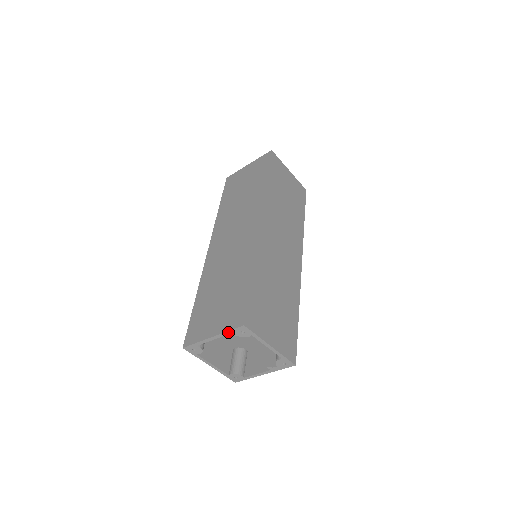
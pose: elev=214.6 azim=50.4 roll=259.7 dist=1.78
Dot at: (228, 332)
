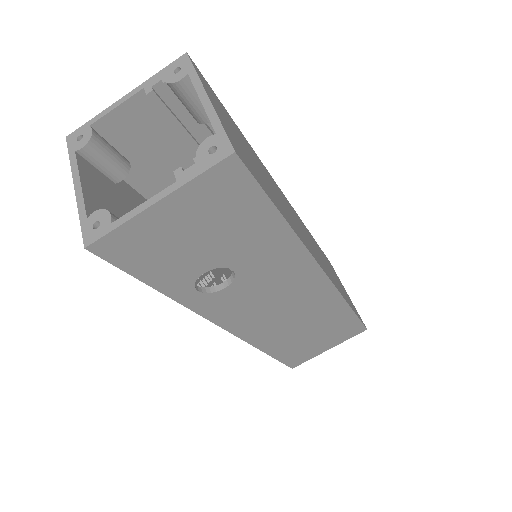
Dot at: (155, 77)
